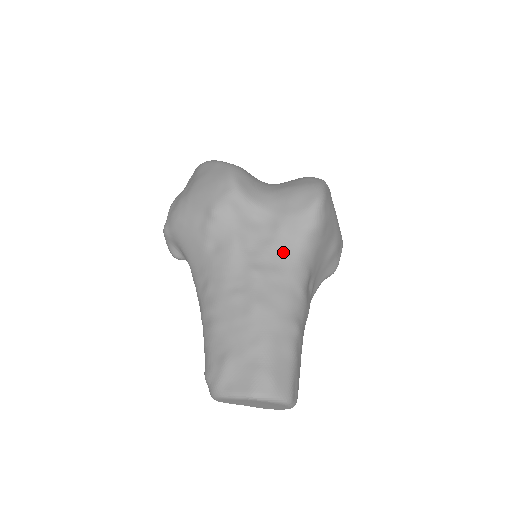
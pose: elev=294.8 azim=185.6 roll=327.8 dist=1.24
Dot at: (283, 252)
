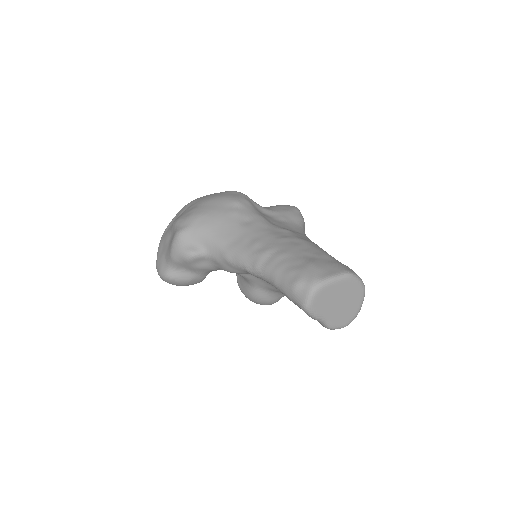
Dot at: (294, 227)
